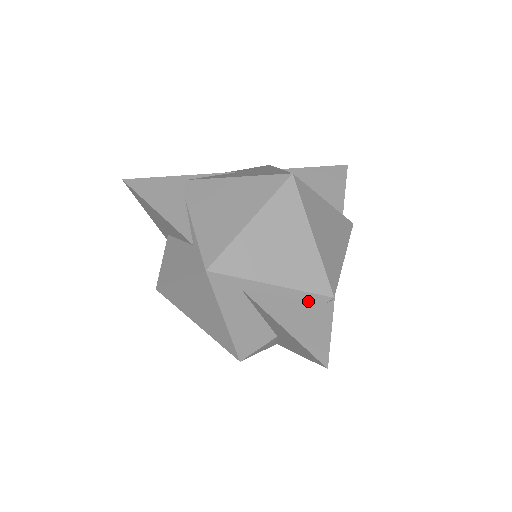
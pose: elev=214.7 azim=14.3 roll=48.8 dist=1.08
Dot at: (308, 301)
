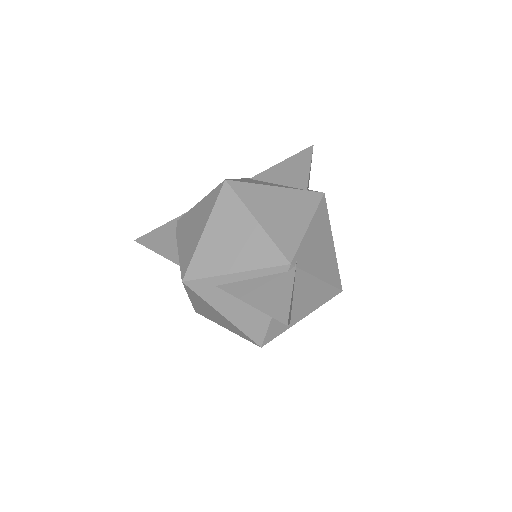
Dot at: (271, 275)
